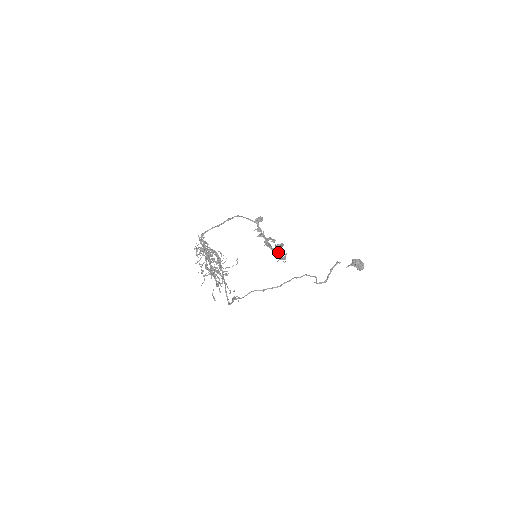
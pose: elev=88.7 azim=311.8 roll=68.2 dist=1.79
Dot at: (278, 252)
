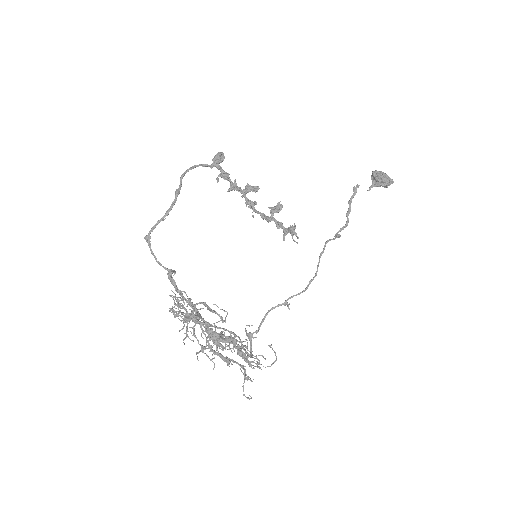
Dot at: (279, 223)
